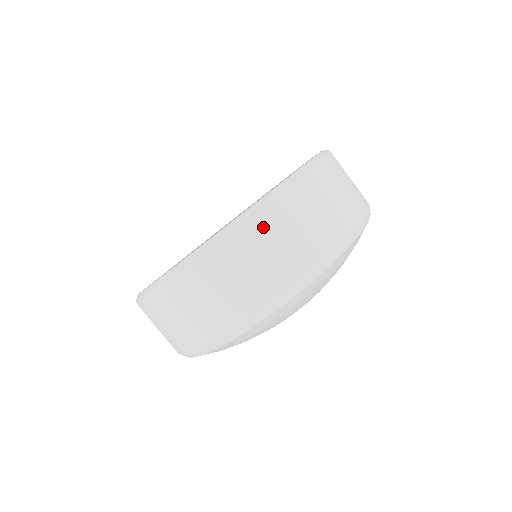
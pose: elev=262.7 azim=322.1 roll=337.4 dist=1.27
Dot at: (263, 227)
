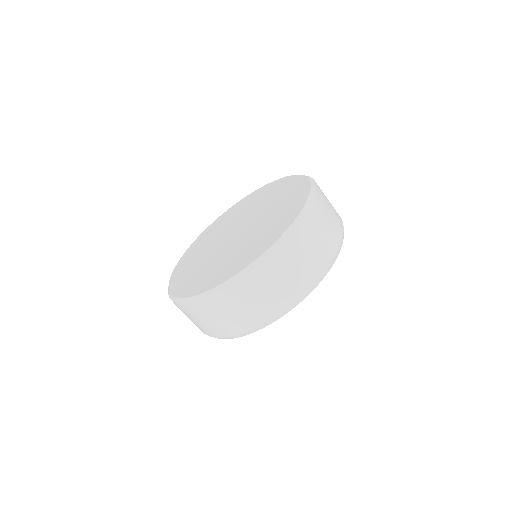
Dot at: (193, 311)
